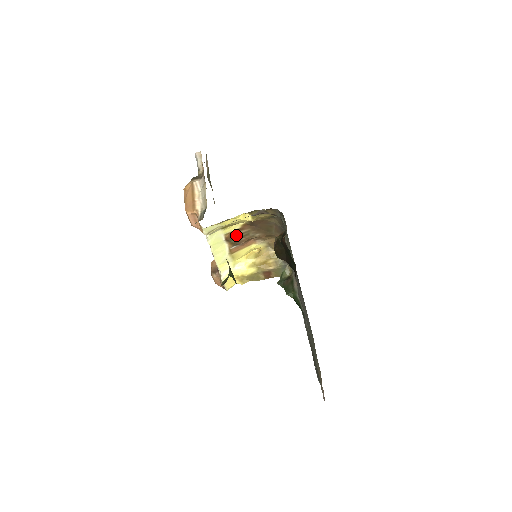
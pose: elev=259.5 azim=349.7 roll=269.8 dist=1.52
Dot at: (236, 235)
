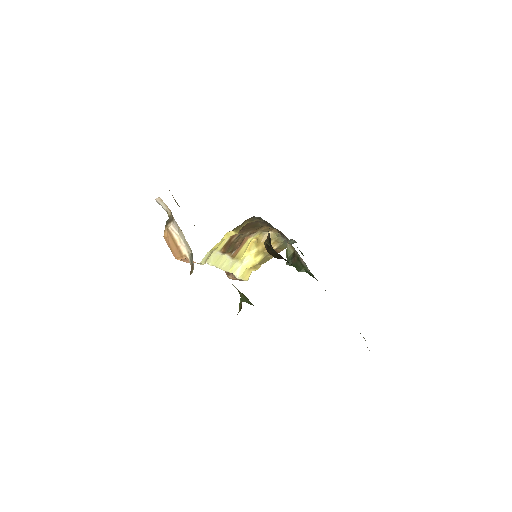
Dot at: (230, 245)
